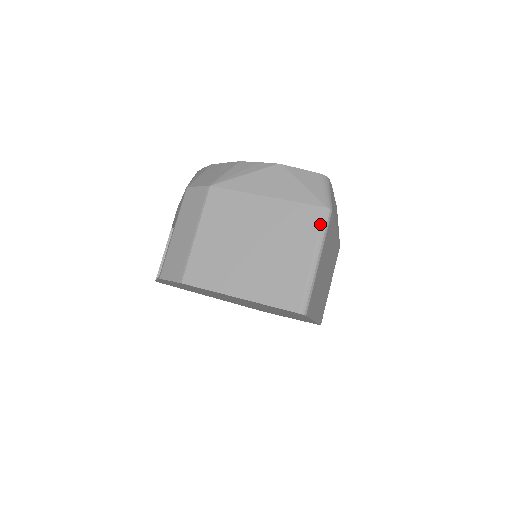
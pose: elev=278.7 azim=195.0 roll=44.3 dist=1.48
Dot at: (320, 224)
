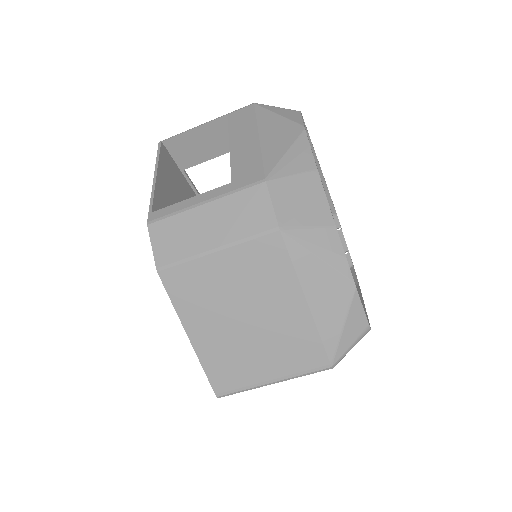
Dot at: (310, 369)
